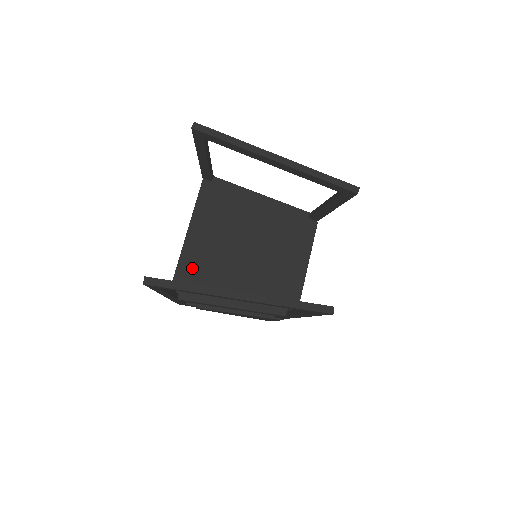
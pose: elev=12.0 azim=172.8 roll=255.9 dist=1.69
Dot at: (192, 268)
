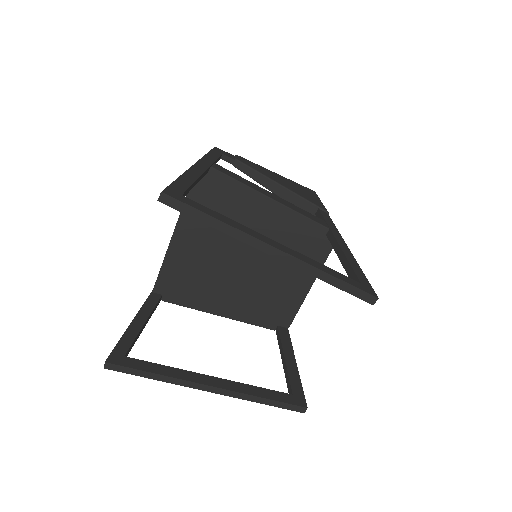
Dot at: (178, 273)
